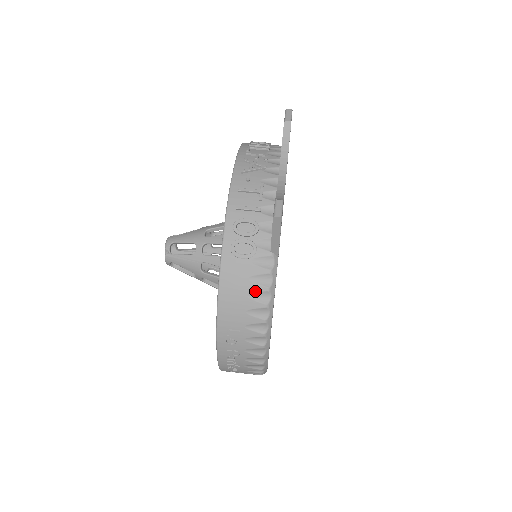
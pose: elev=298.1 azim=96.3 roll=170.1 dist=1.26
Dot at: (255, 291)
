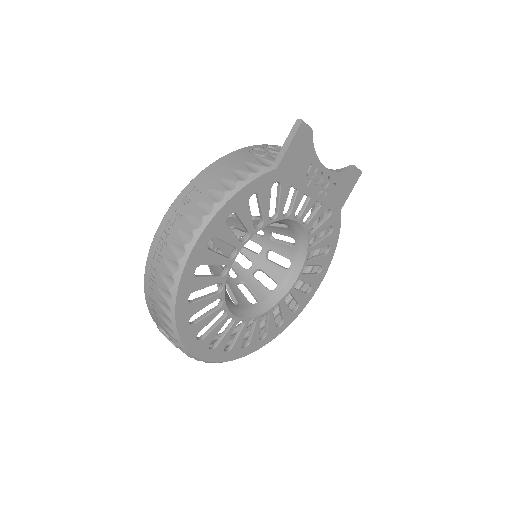
Dot at: (240, 170)
